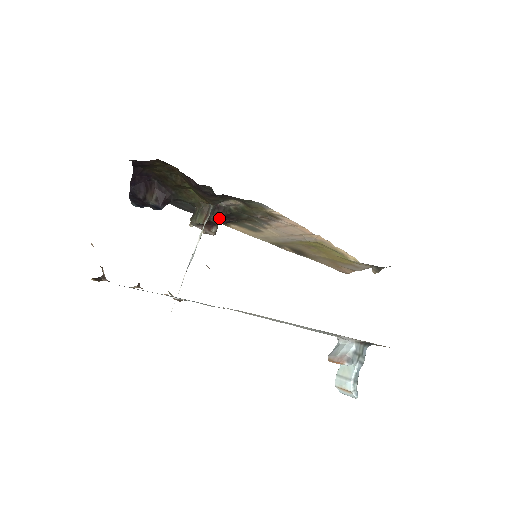
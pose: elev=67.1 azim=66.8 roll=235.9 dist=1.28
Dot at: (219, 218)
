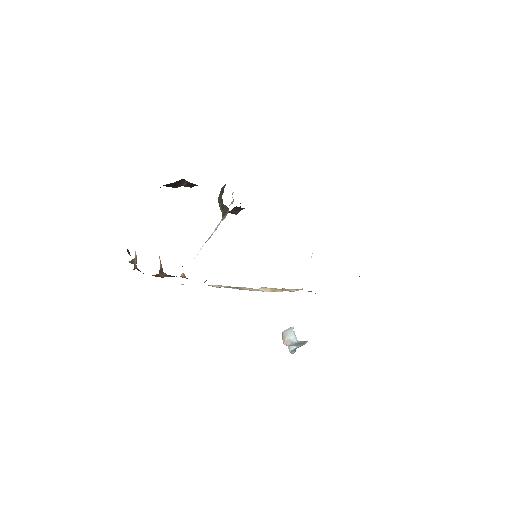
Dot at: (238, 212)
